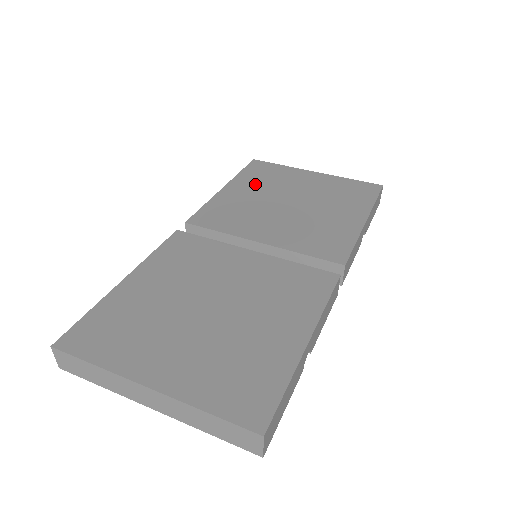
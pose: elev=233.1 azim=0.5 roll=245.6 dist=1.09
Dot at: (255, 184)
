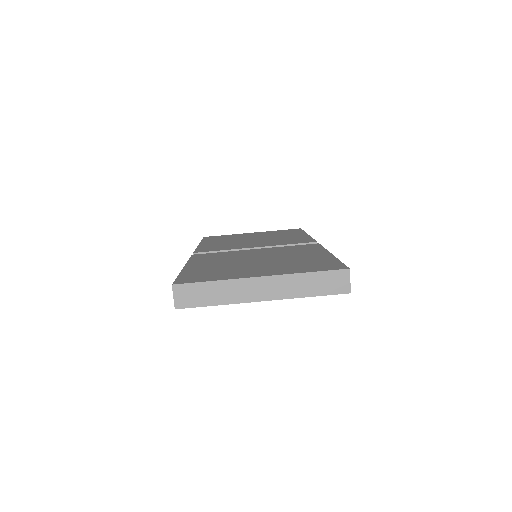
Dot at: (220, 240)
